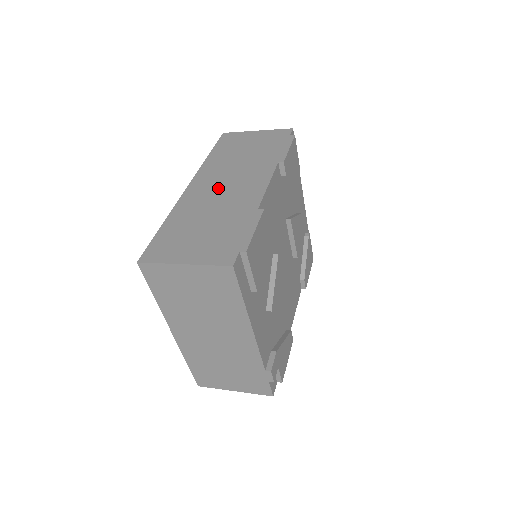
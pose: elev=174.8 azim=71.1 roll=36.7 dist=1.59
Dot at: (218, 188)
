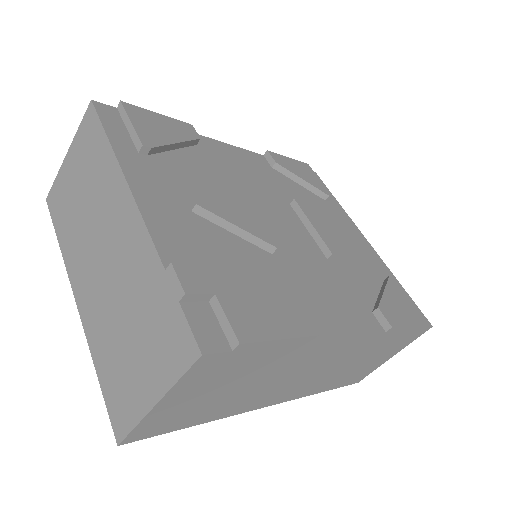
Dot at: occluded
